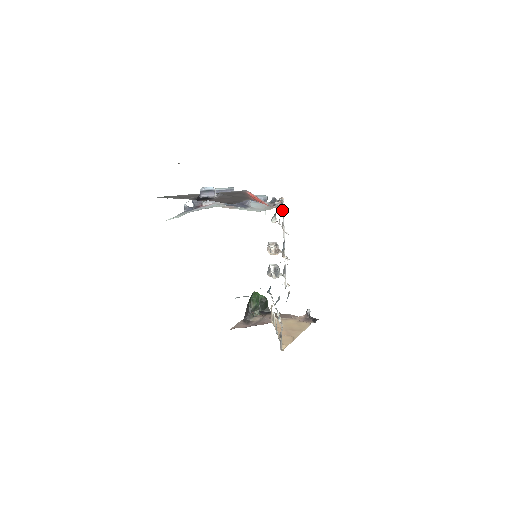
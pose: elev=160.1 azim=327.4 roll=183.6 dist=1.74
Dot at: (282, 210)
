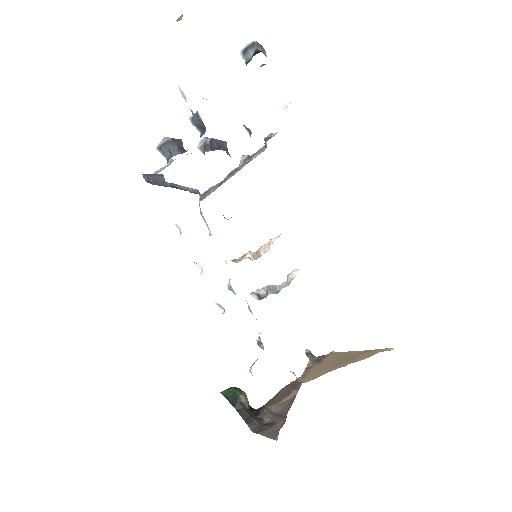
Dot at: occluded
